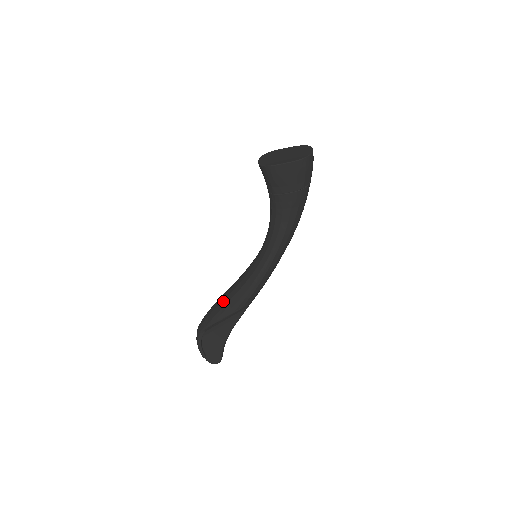
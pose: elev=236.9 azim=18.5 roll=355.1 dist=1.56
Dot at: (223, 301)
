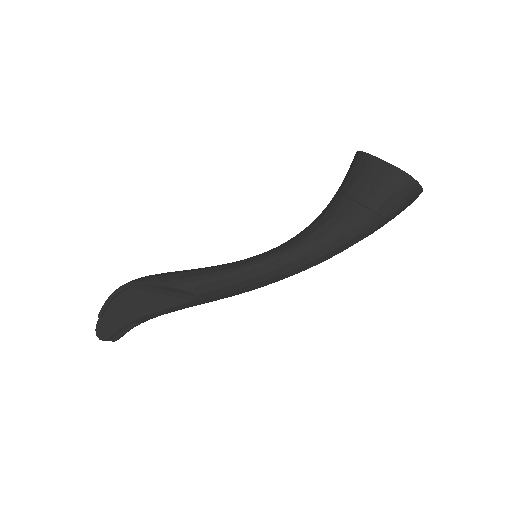
Dot at: (179, 271)
